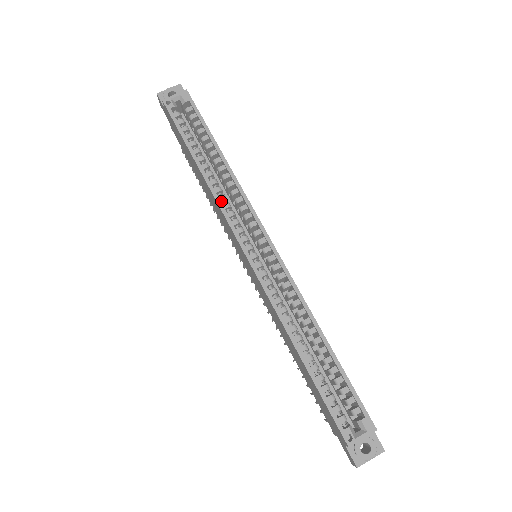
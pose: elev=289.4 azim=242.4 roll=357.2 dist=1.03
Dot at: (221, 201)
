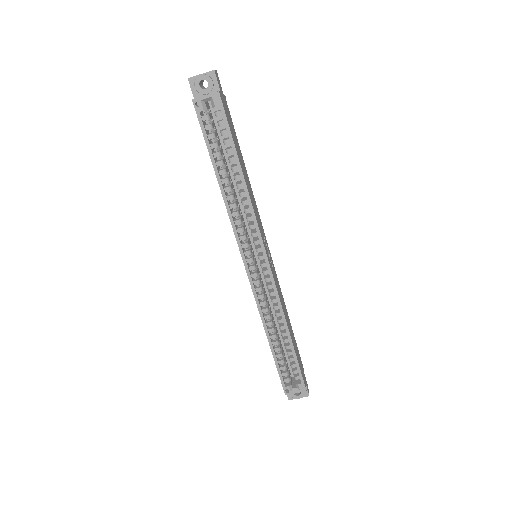
Dot at: (234, 216)
